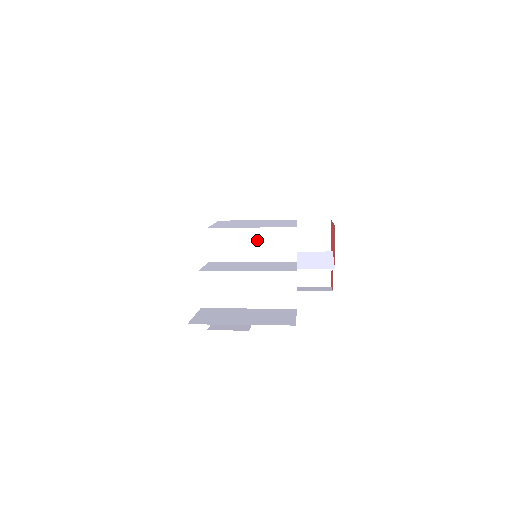
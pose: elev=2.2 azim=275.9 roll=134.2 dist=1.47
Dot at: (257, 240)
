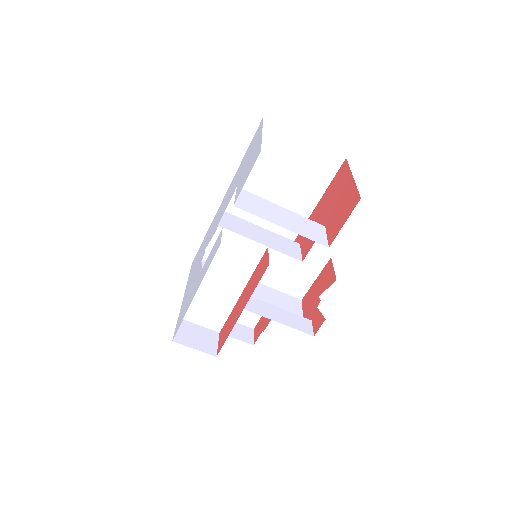
Dot at: (266, 235)
